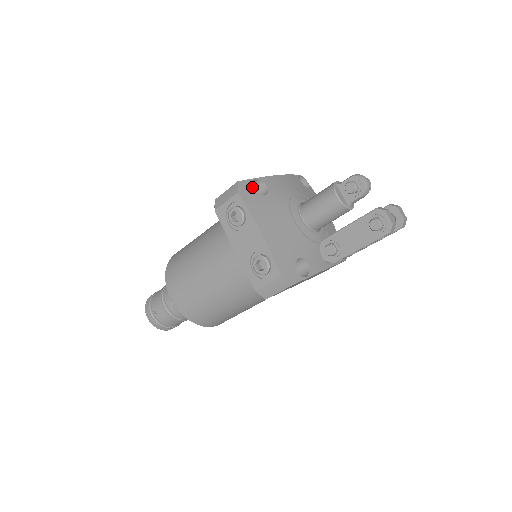
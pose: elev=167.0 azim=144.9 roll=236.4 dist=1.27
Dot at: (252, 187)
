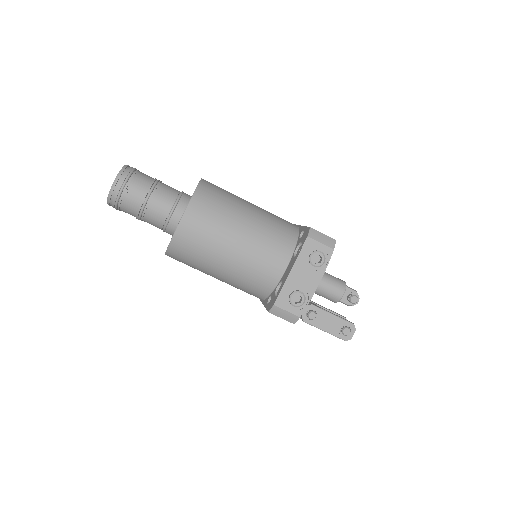
Dot at: occluded
